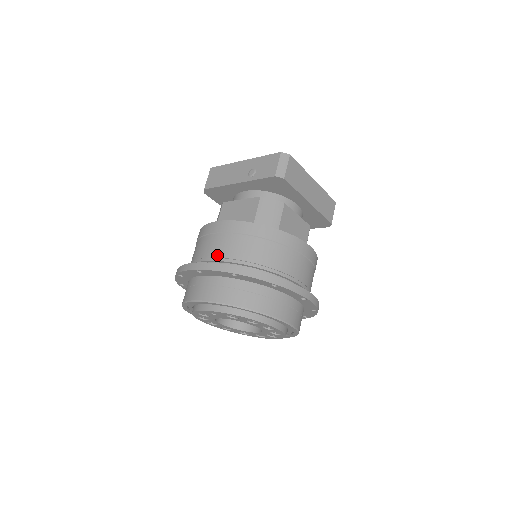
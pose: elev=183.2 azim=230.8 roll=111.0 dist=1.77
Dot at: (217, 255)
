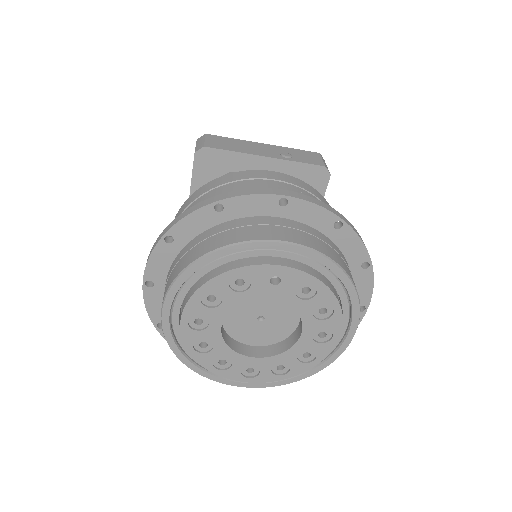
Dot at: occluded
